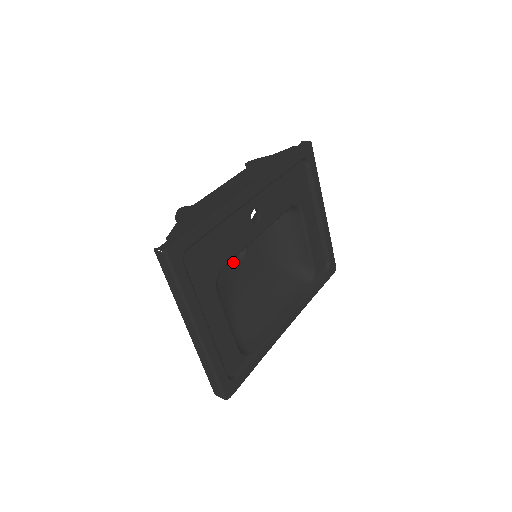
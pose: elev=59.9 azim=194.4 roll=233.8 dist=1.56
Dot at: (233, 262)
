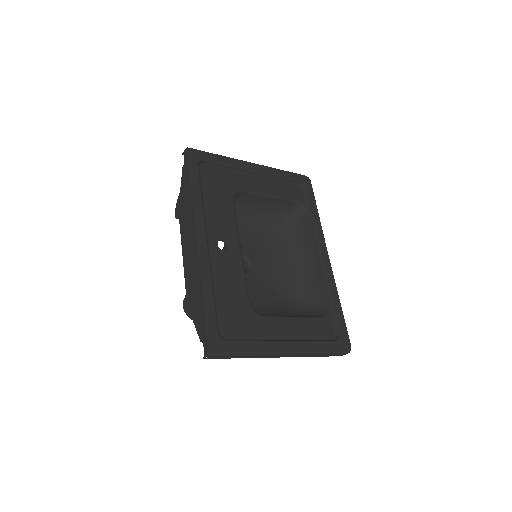
Dot at: (250, 275)
